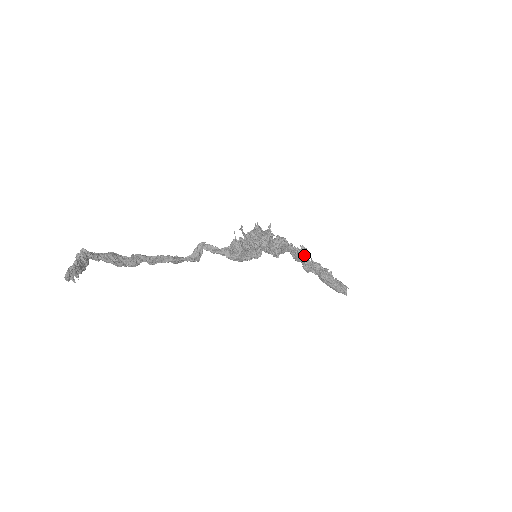
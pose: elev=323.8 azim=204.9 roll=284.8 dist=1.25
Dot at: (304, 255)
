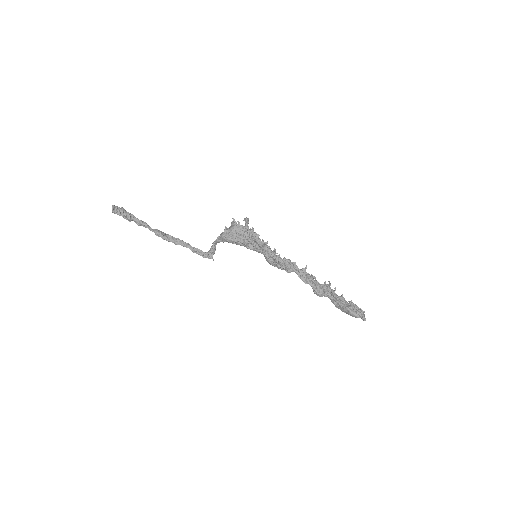
Dot at: (309, 274)
